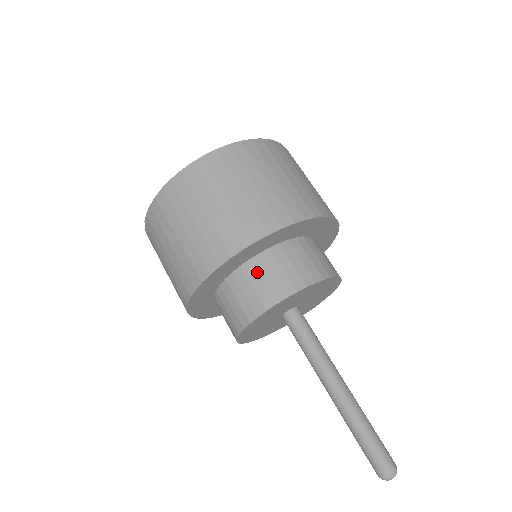
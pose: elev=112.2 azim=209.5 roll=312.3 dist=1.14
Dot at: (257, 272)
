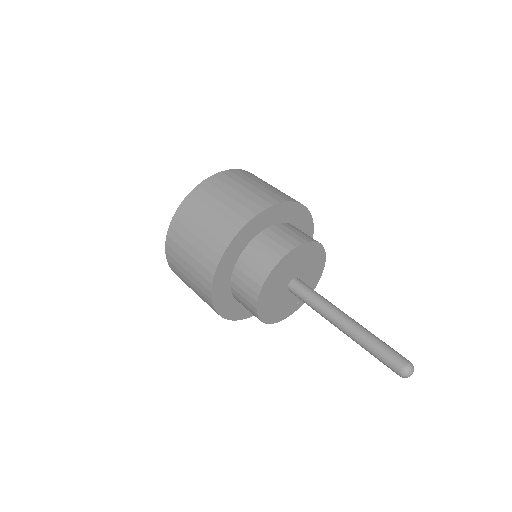
Dot at: (256, 249)
